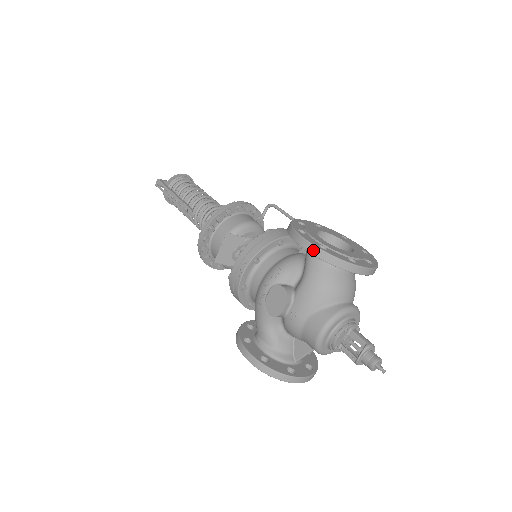
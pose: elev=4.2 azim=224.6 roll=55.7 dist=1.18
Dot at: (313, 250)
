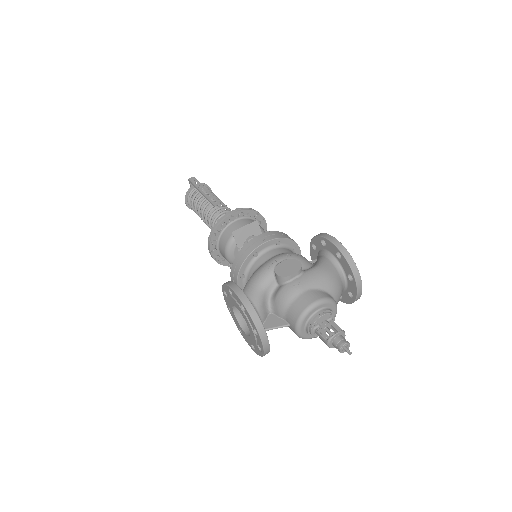
Dot at: (341, 247)
